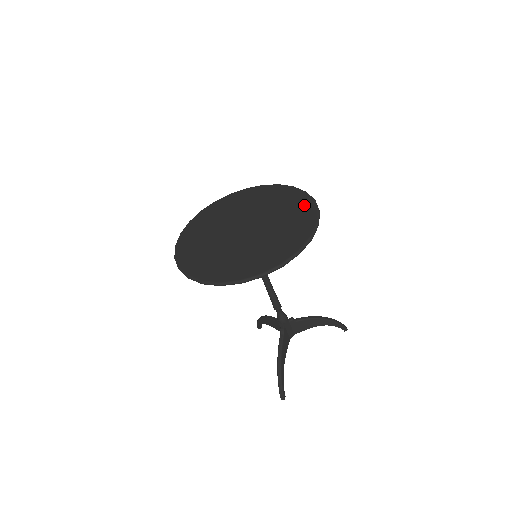
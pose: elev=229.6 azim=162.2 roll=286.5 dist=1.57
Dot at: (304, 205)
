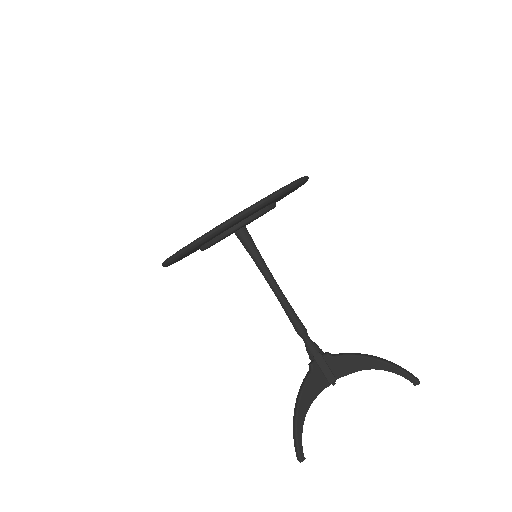
Dot at: occluded
